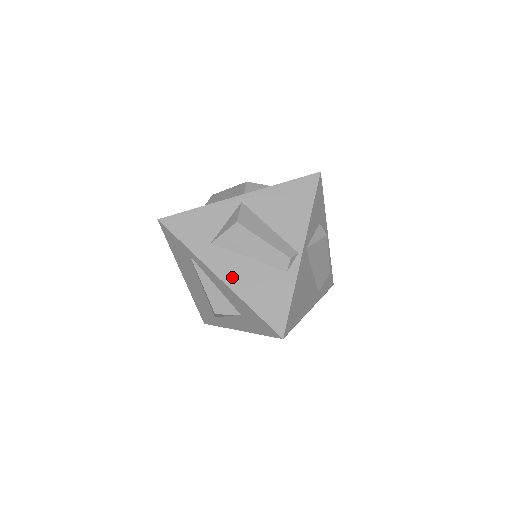
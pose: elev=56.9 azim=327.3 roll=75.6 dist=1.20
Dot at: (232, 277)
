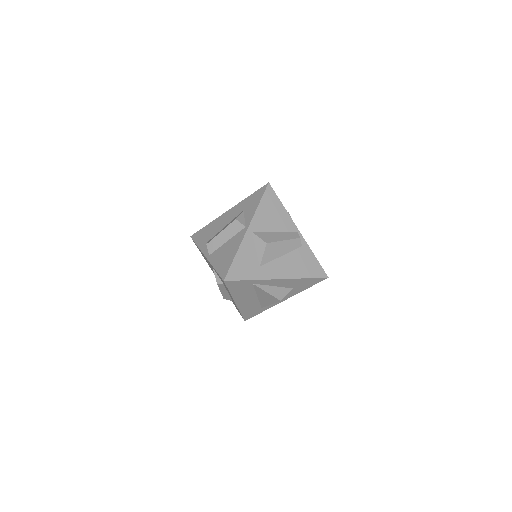
Dot at: (284, 273)
